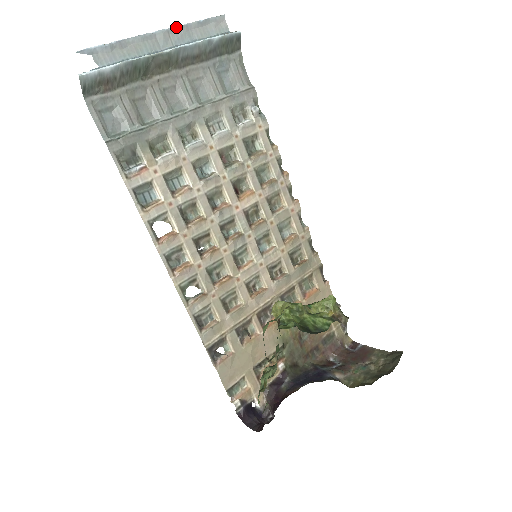
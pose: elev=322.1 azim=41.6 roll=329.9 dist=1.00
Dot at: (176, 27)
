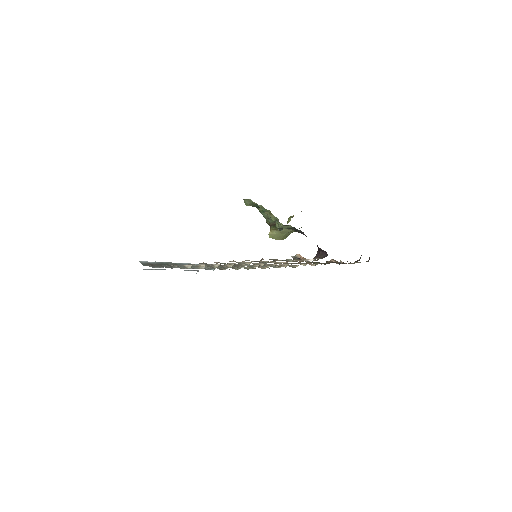
Dot at: occluded
